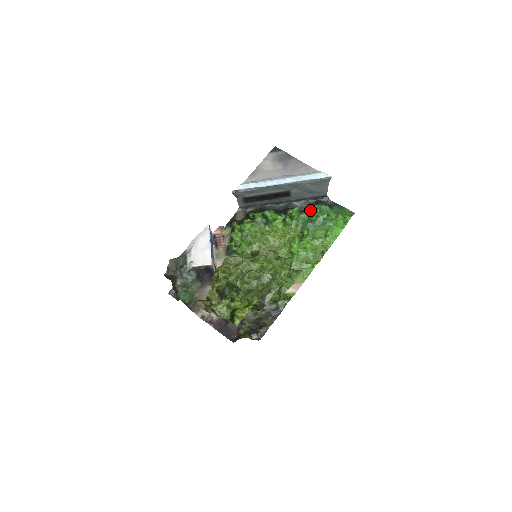
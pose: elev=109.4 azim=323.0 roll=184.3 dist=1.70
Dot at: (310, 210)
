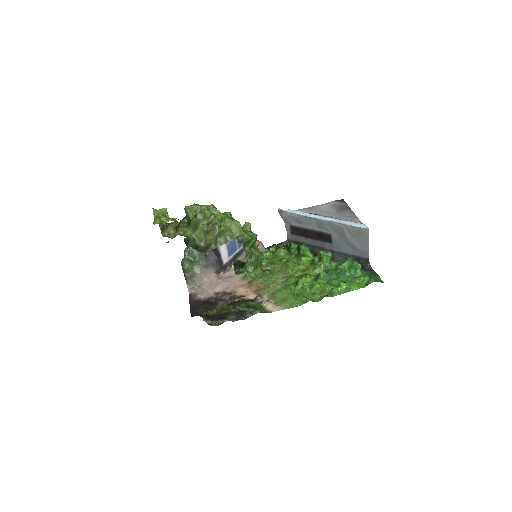
Dot at: (342, 261)
